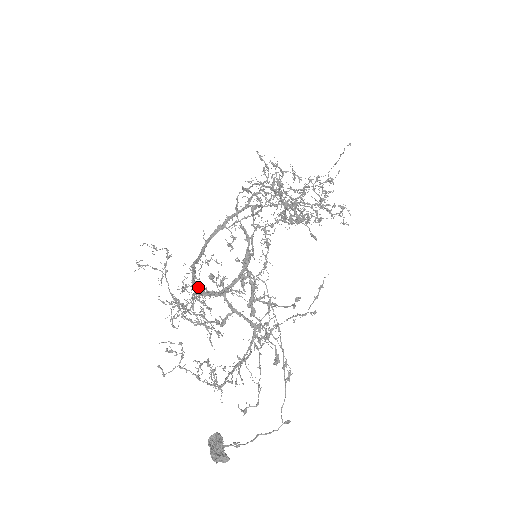
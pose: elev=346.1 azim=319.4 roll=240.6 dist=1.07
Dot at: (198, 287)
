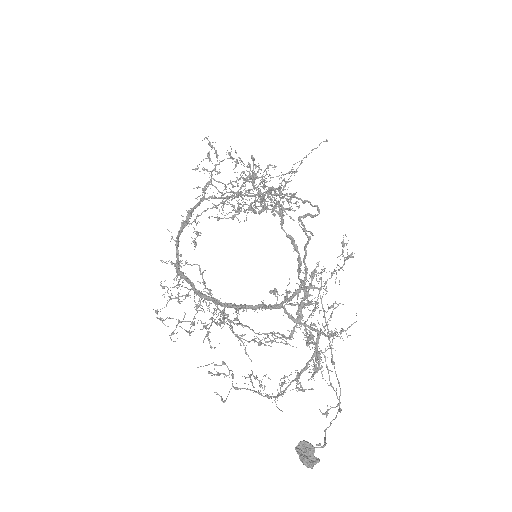
Dot at: (213, 298)
